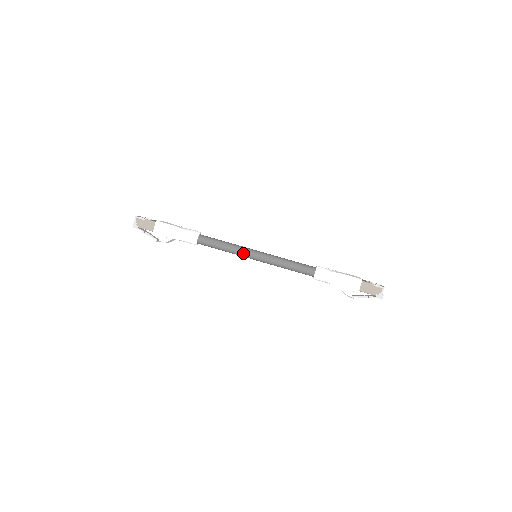
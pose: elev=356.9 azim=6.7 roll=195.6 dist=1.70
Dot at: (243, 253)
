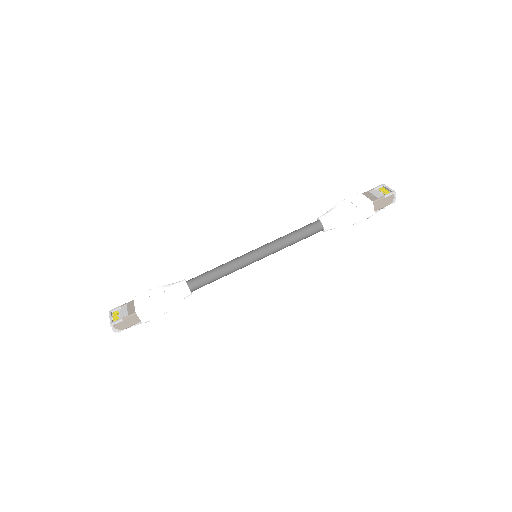
Dot at: (244, 266)
